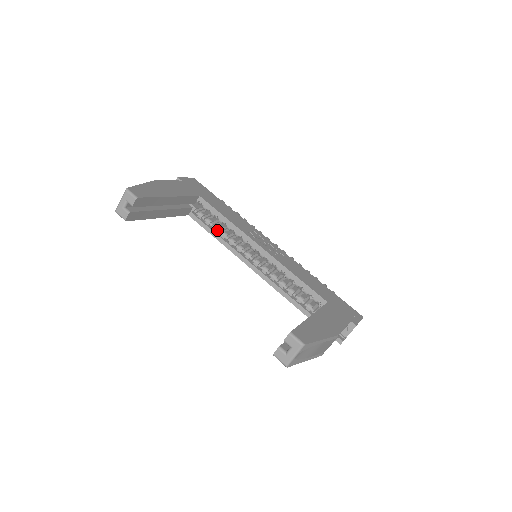
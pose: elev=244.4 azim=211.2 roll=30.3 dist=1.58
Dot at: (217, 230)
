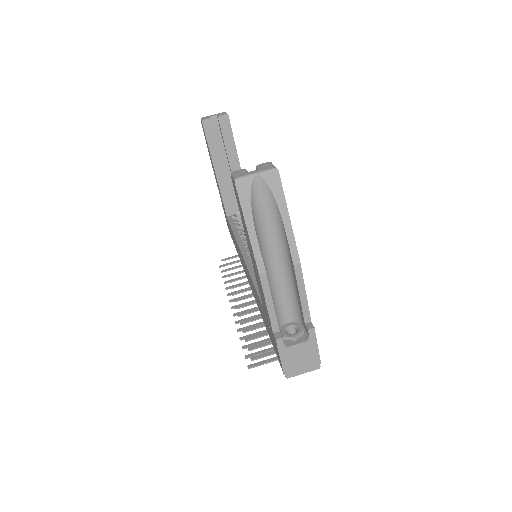
Dot at: (240, 231)
